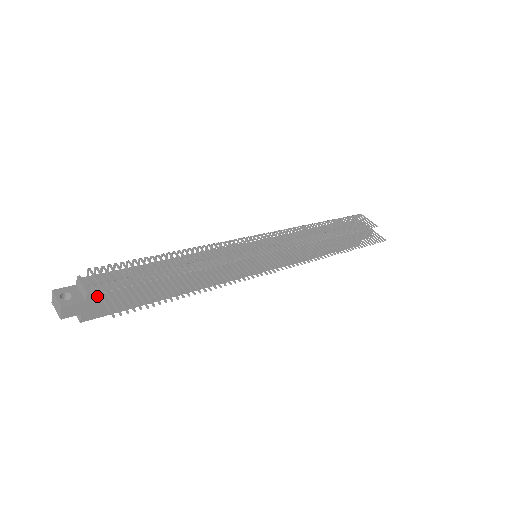
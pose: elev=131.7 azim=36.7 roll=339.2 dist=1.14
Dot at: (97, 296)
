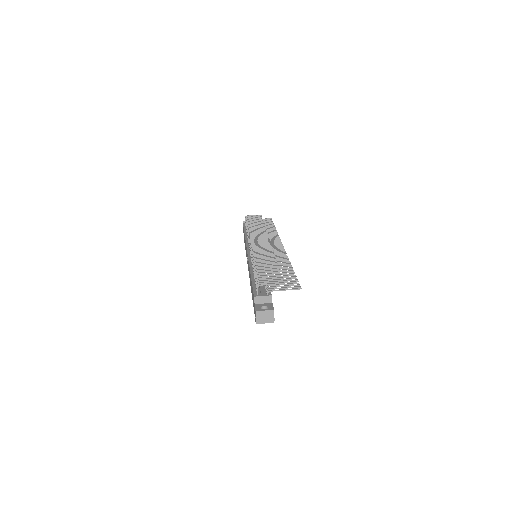
Dot at: occluded
